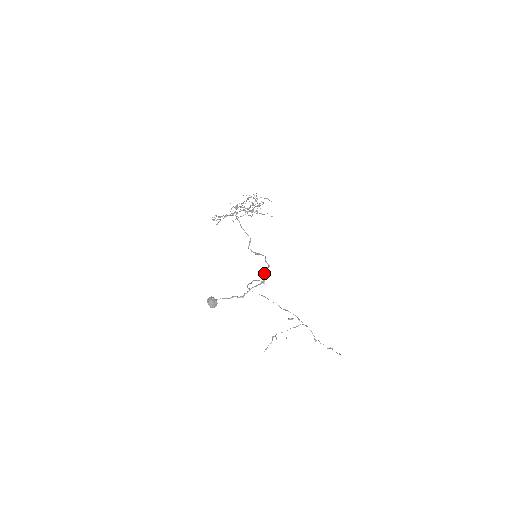
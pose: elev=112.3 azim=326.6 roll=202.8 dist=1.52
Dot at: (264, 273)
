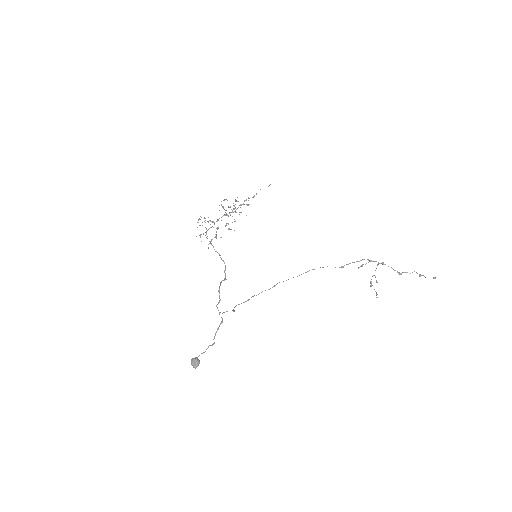
Dot at: occluded
